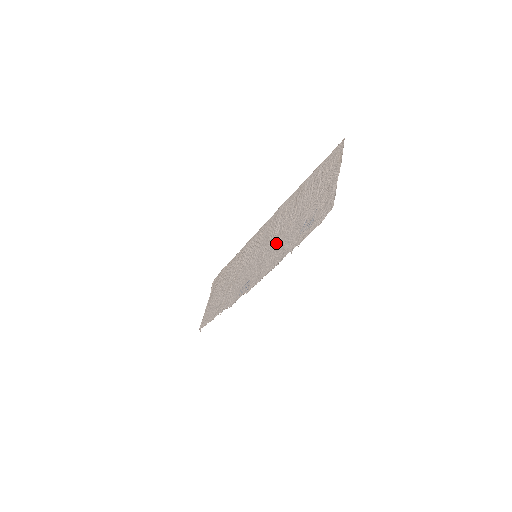
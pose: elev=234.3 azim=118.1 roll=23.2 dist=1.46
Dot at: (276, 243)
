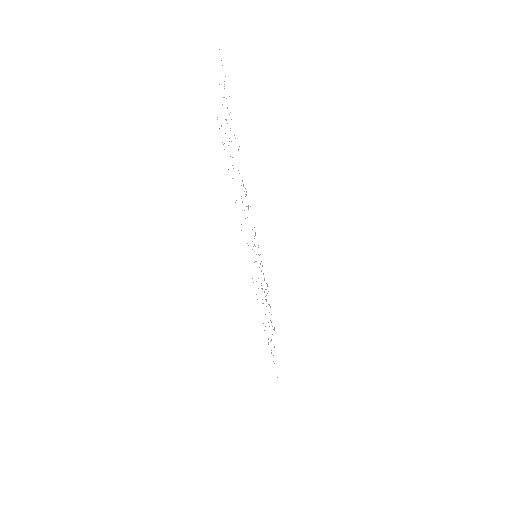
Dot at: occluded
